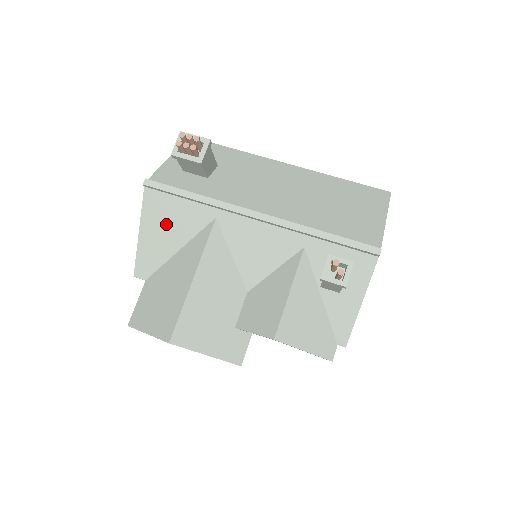
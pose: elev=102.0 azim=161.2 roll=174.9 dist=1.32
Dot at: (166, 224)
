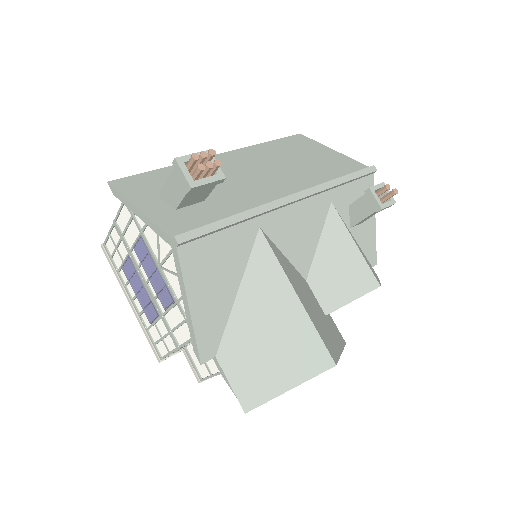
Dot at: (215, 273)
